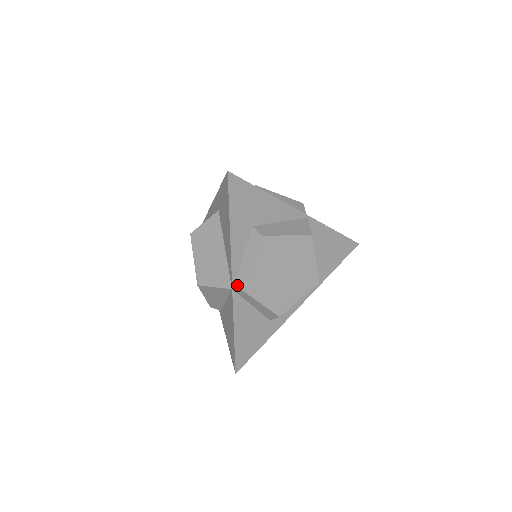
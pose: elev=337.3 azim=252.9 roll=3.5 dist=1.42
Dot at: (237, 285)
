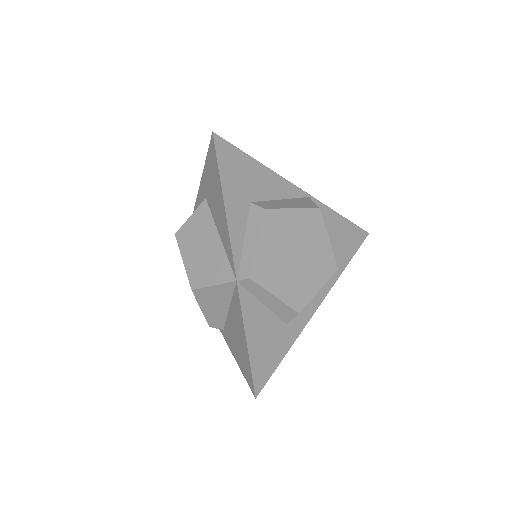
Dot at: (242, 274)
